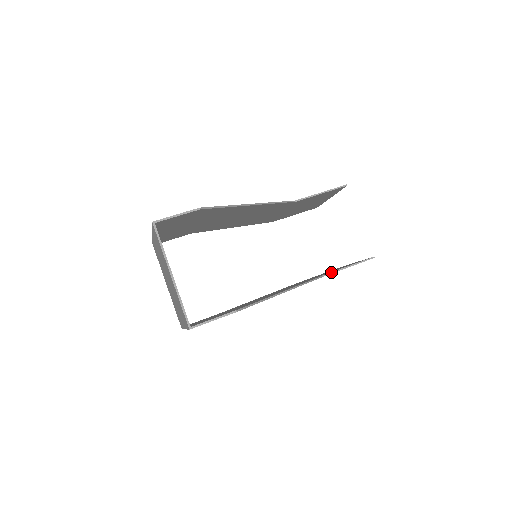
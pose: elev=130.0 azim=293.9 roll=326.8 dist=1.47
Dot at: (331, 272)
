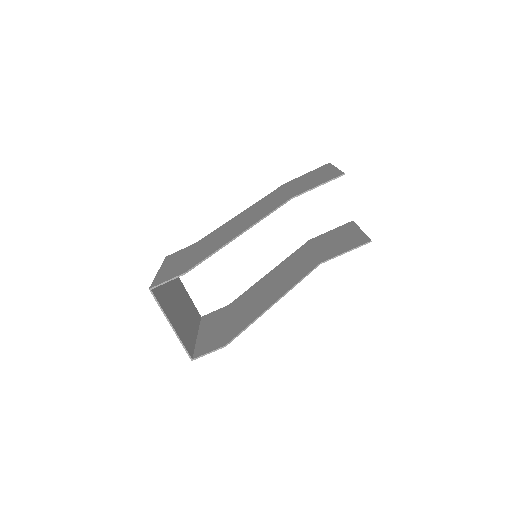
Dot at: (328, 259)
